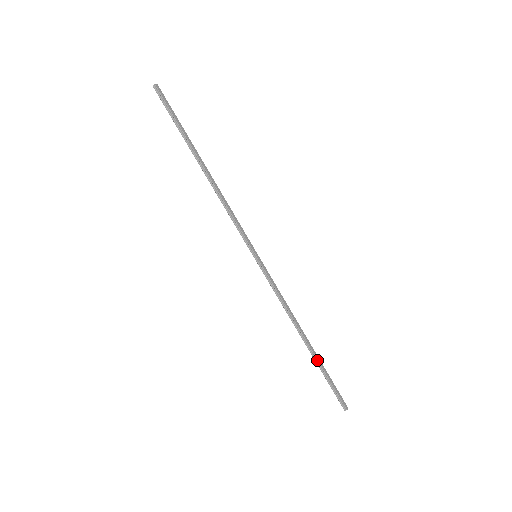
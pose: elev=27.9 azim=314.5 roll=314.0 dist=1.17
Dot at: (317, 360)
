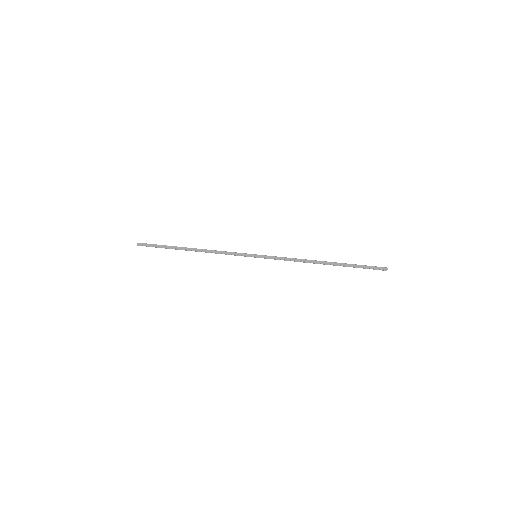
Dot at: occluded
